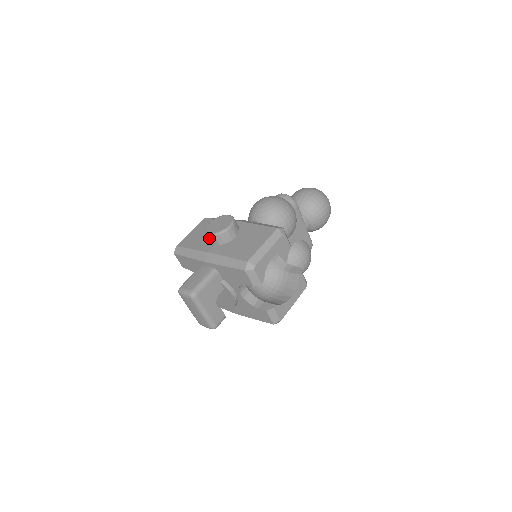
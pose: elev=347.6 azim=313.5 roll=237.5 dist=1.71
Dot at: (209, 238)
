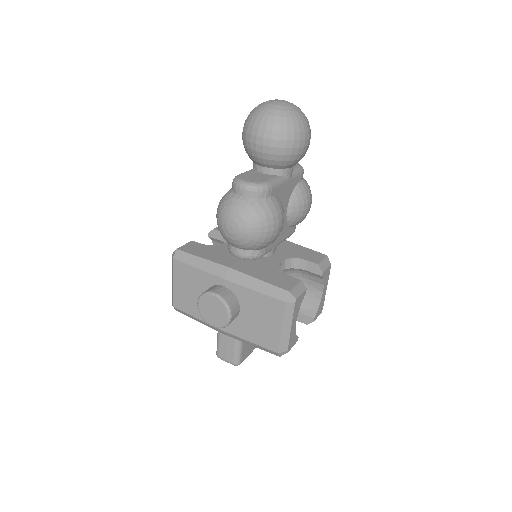
Dot at: occluded
